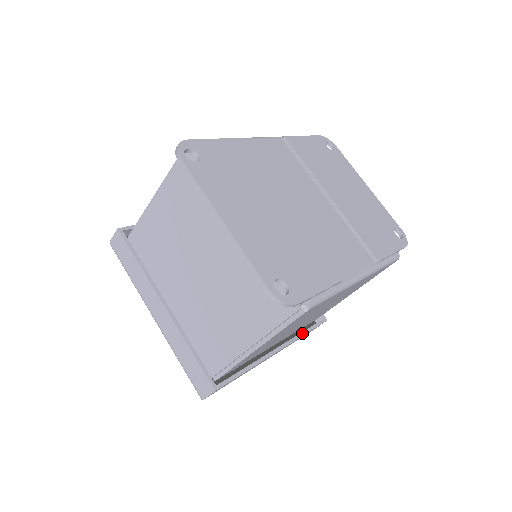
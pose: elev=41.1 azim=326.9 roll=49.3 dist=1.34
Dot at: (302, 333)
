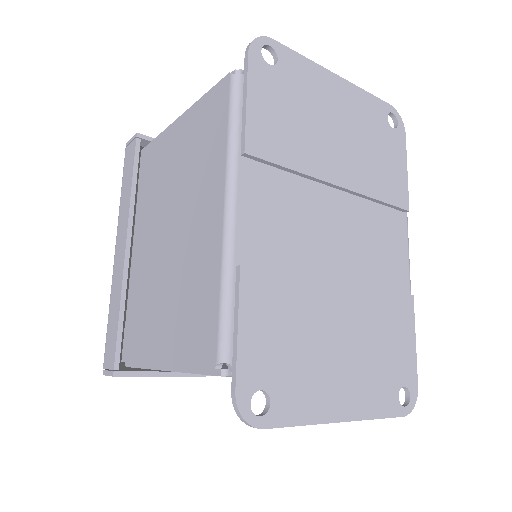
Dot at: occluded
